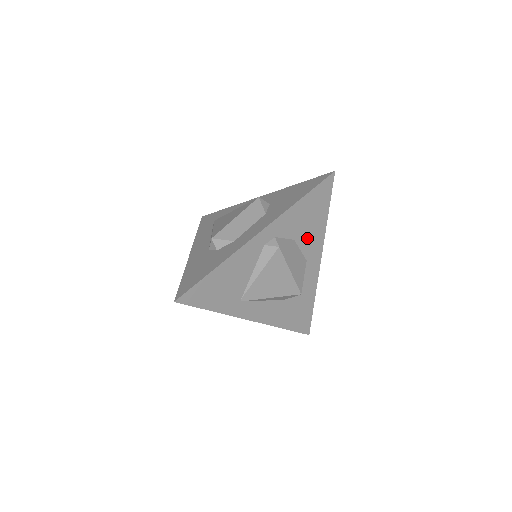
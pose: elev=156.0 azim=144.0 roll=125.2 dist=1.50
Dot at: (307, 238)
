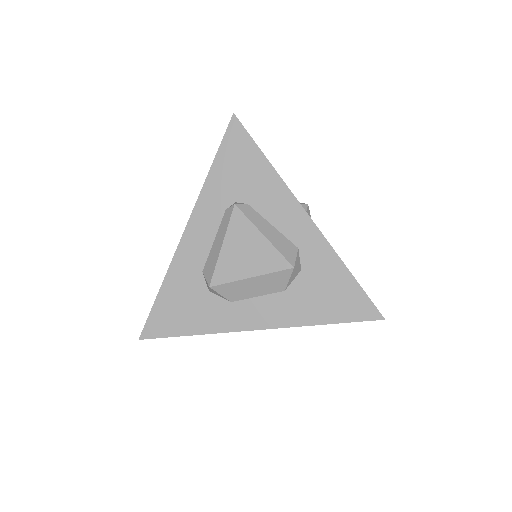
Dot at: occluded
